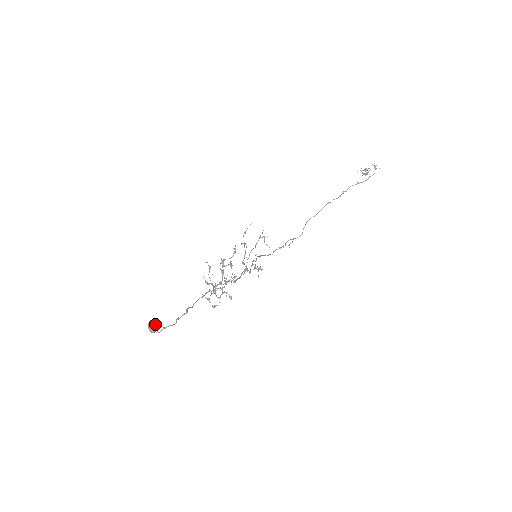
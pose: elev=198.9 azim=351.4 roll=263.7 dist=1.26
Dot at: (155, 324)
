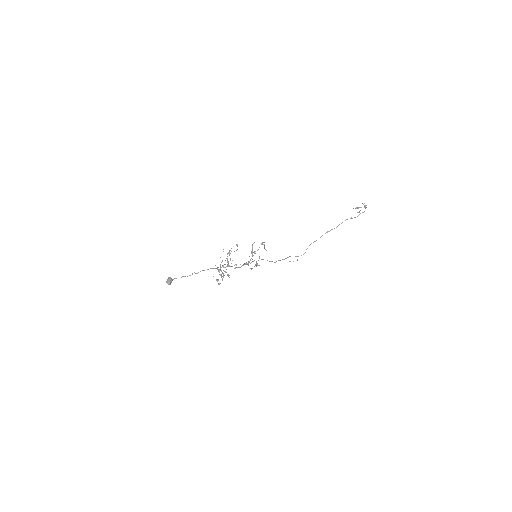
Dot at: (171, 279)
